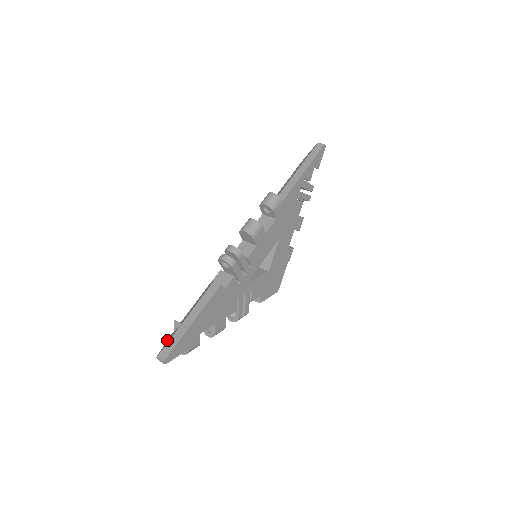
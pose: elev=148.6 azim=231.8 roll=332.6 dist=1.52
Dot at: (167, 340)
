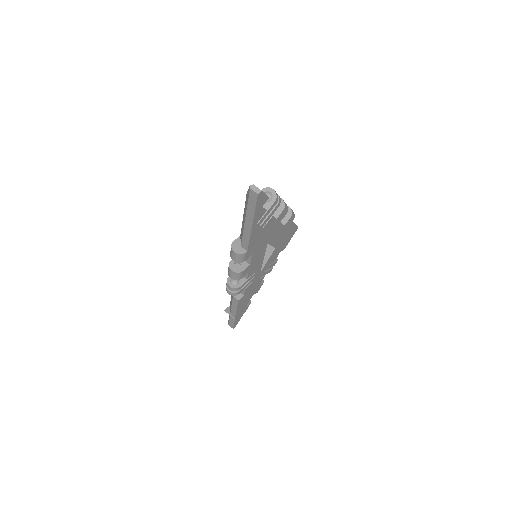
Dot at: occluded
